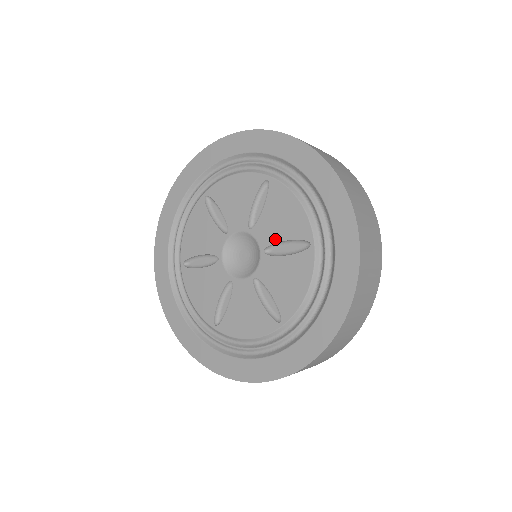
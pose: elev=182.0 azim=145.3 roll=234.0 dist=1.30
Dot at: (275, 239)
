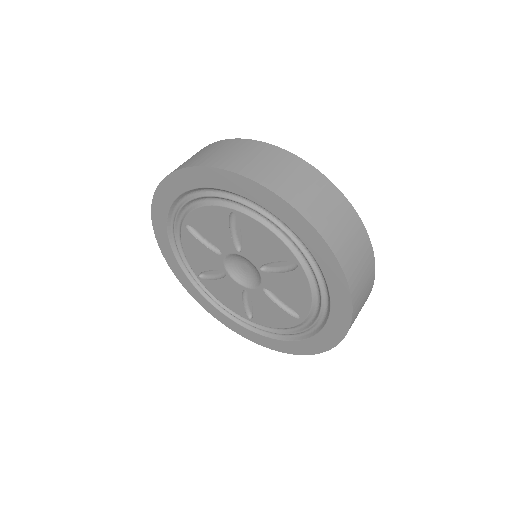
Dot at: (277, 293)
